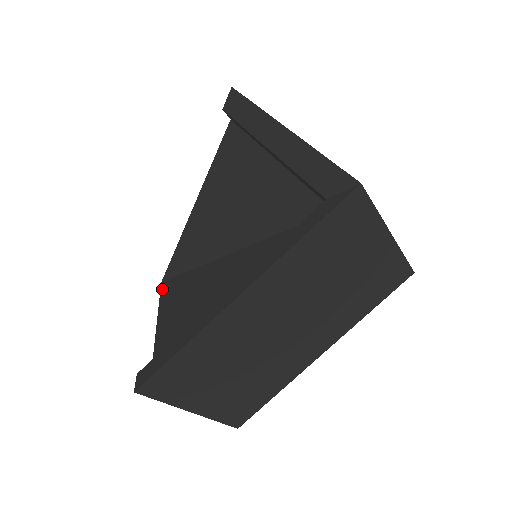
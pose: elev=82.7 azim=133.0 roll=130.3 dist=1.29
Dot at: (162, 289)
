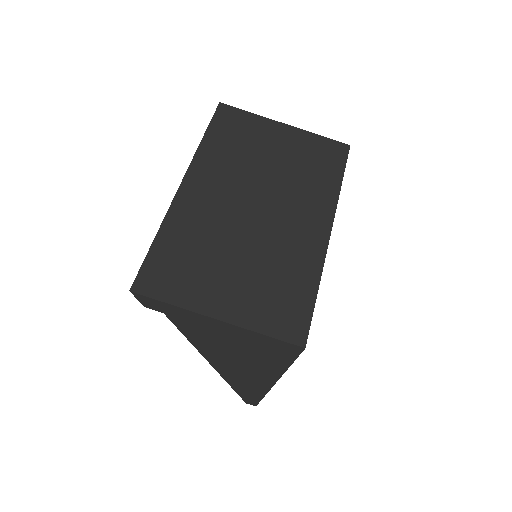
Dot at: occluded
